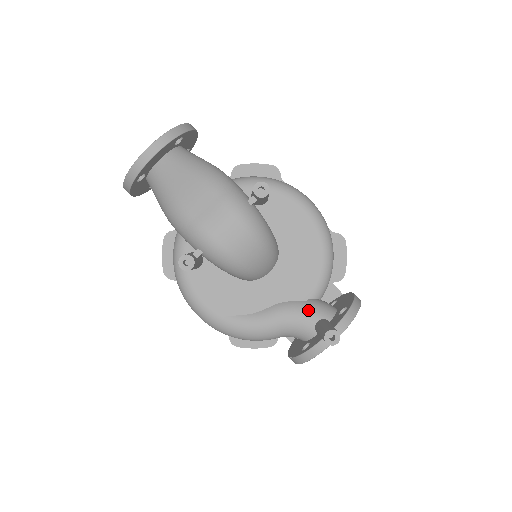
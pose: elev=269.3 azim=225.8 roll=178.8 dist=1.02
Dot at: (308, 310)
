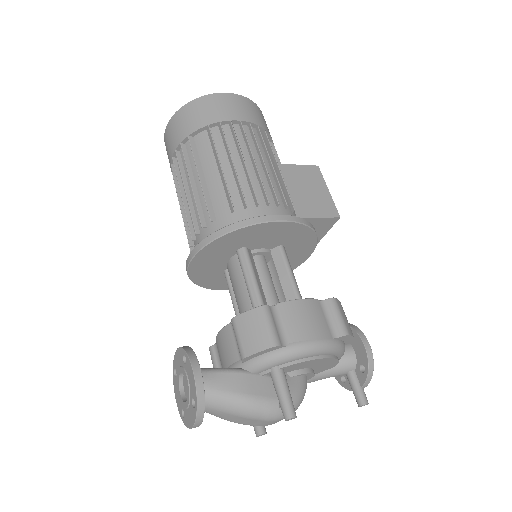
Dot at: (338, 372)
